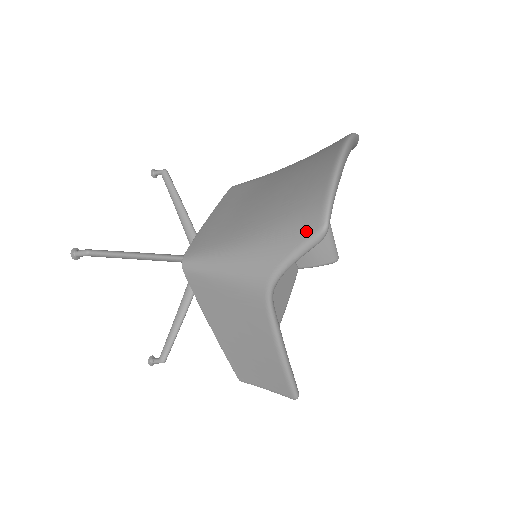
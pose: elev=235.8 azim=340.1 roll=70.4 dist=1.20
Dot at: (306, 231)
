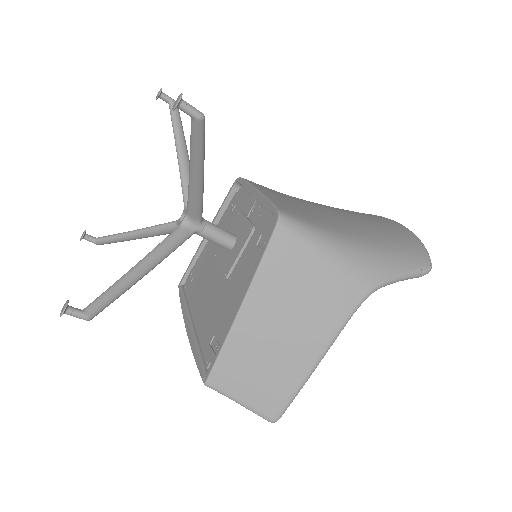
Dot at: (417, 263)
